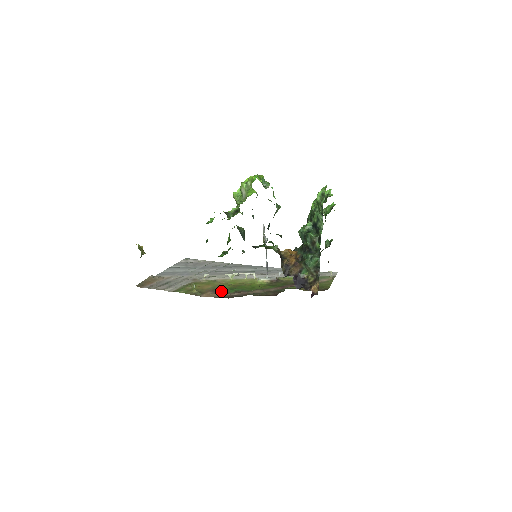
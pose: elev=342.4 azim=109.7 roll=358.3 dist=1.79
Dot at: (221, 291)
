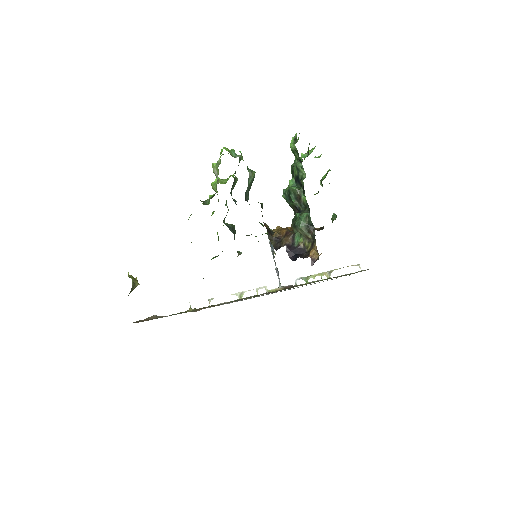
Dot at: (220, 304)
